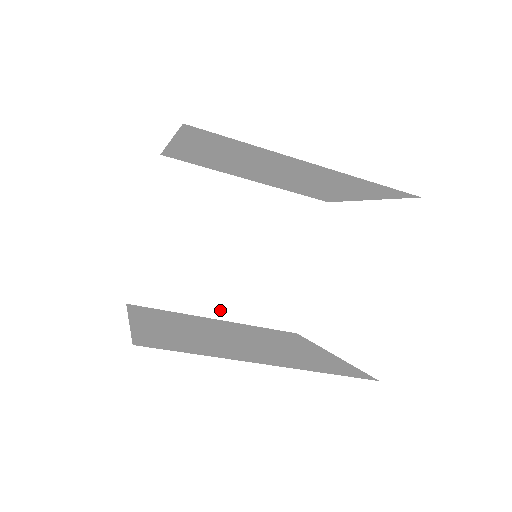
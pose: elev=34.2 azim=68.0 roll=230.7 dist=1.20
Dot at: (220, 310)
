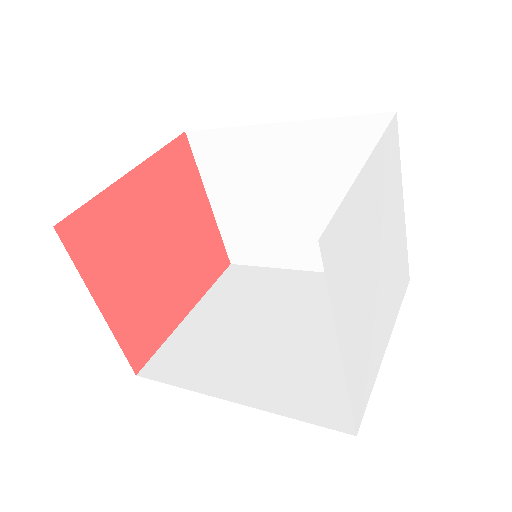
Dot at: (310, 263)
